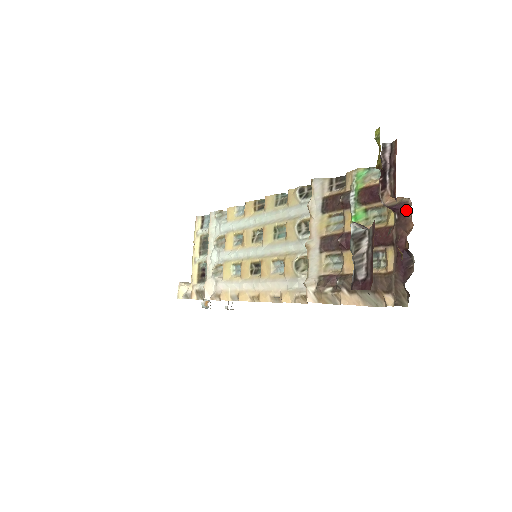
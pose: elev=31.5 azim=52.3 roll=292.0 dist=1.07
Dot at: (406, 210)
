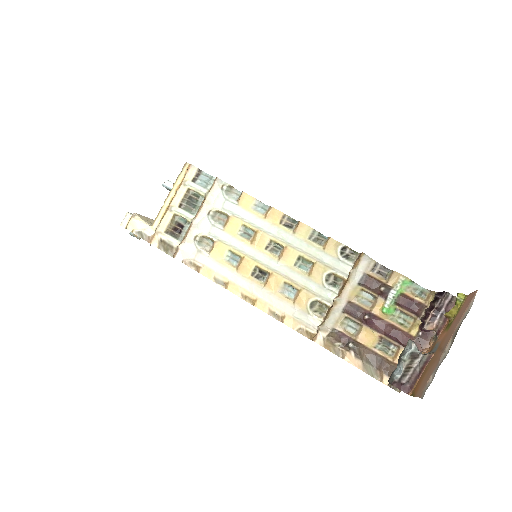
Dot at: (430, 335)
